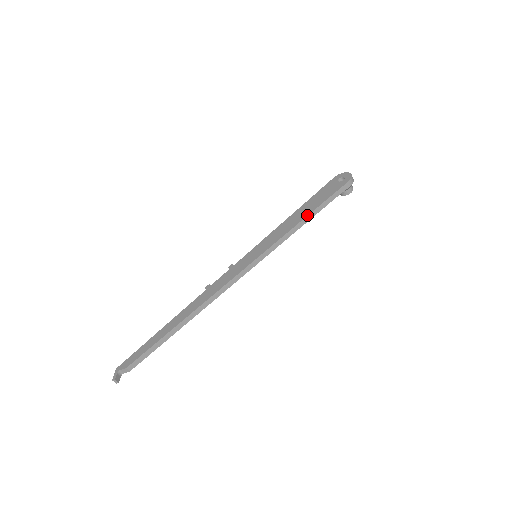
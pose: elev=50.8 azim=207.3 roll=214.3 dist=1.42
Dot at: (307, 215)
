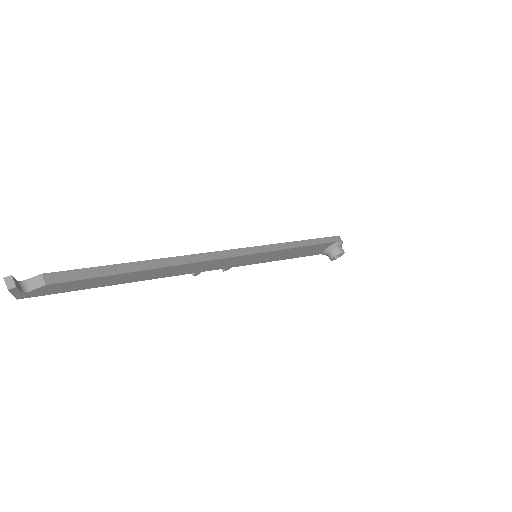
Dot at: (306, 240)
